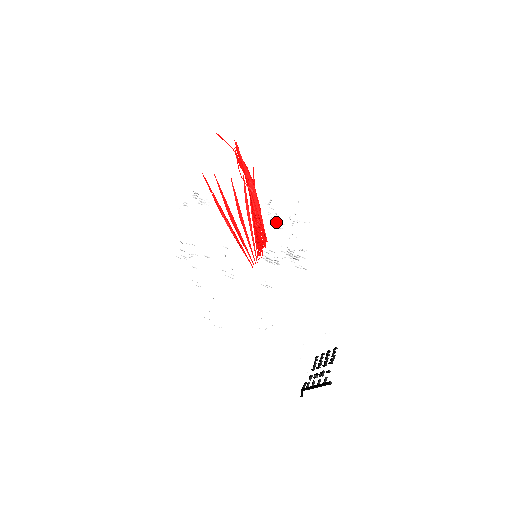
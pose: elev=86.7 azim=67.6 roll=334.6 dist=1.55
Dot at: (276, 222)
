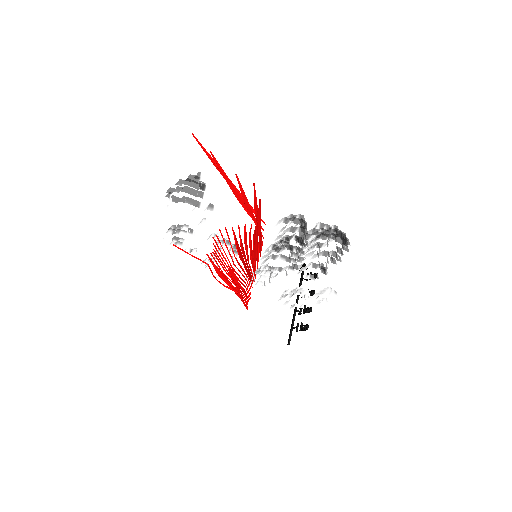
Dot at: occluded
